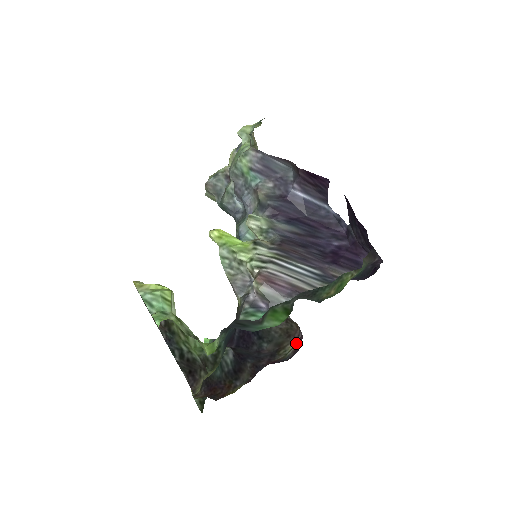
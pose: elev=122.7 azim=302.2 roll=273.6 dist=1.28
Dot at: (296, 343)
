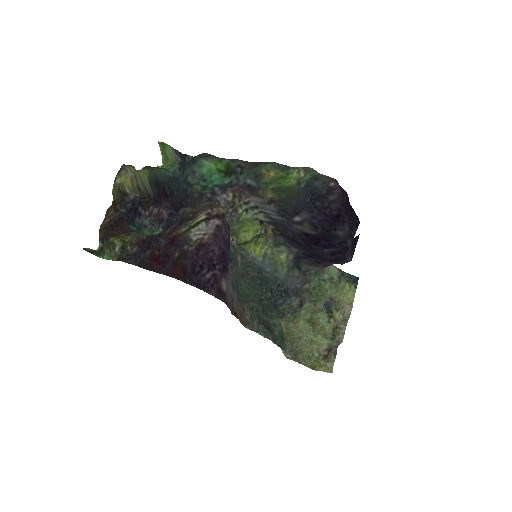
Dot at: (208, 235)
